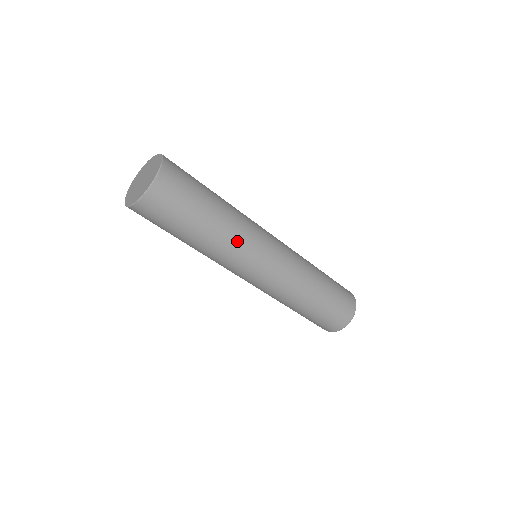
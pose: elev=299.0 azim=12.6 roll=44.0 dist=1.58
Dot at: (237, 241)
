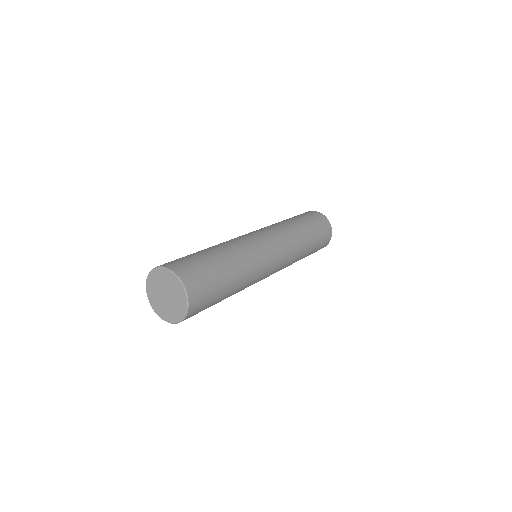
Dot at: (250, 258)
